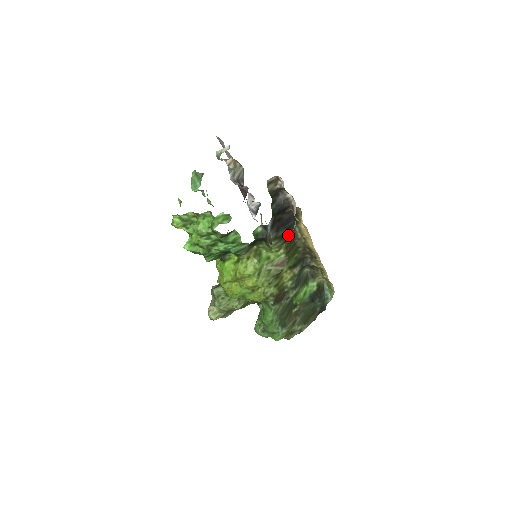
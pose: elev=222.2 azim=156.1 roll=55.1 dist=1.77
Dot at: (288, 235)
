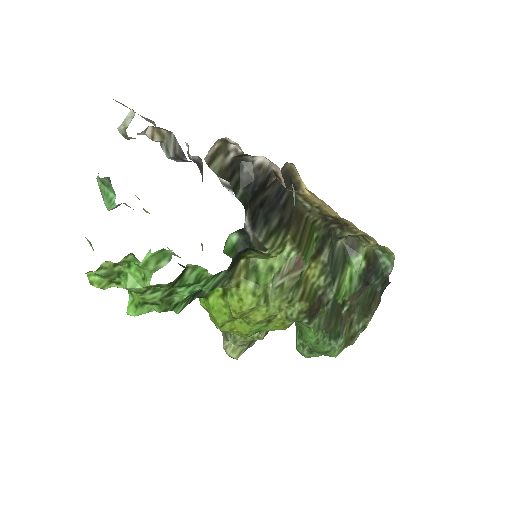
Dot at: (288, 217)
